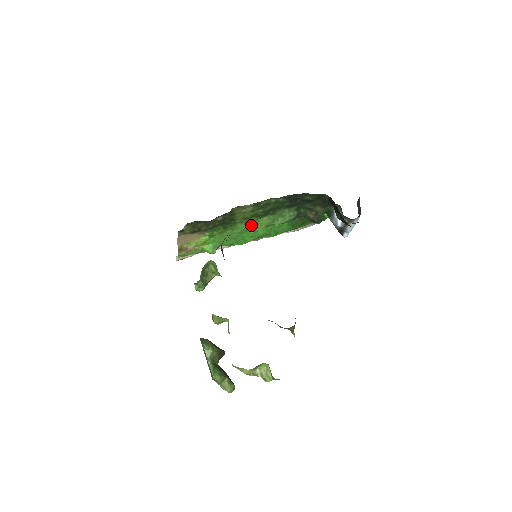
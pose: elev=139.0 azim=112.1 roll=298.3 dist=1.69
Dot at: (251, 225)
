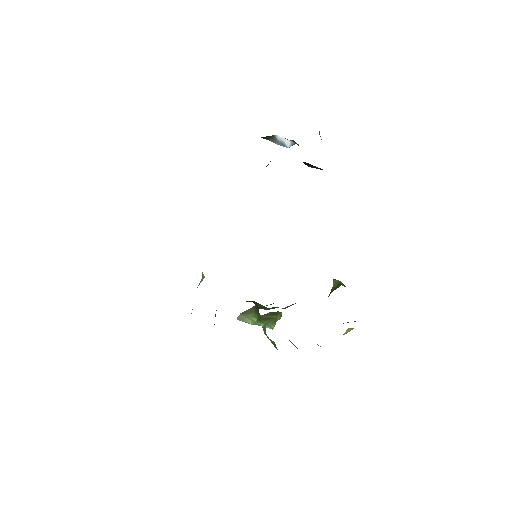
Dot at: occluded
